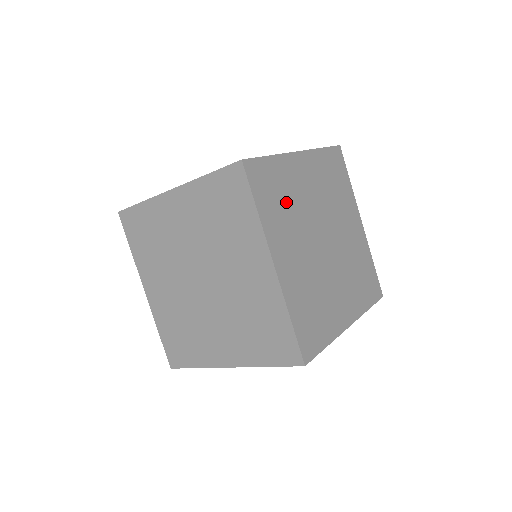
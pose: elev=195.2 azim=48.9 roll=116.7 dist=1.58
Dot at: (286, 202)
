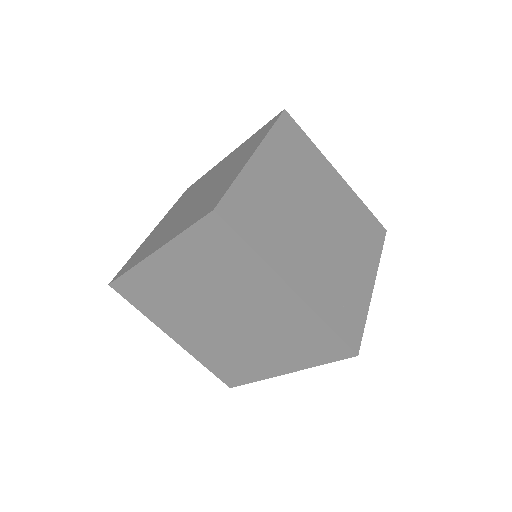
Dot at: (270, 216)
